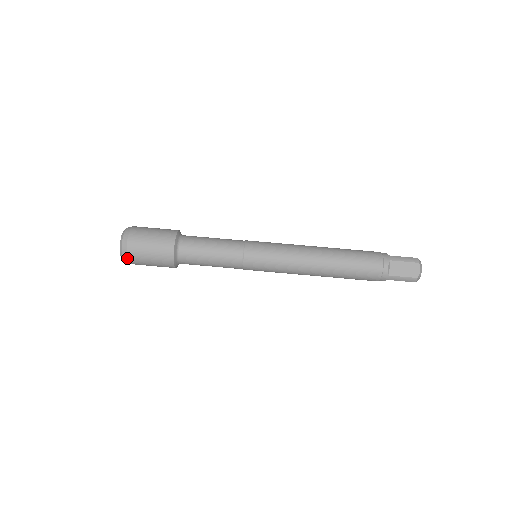
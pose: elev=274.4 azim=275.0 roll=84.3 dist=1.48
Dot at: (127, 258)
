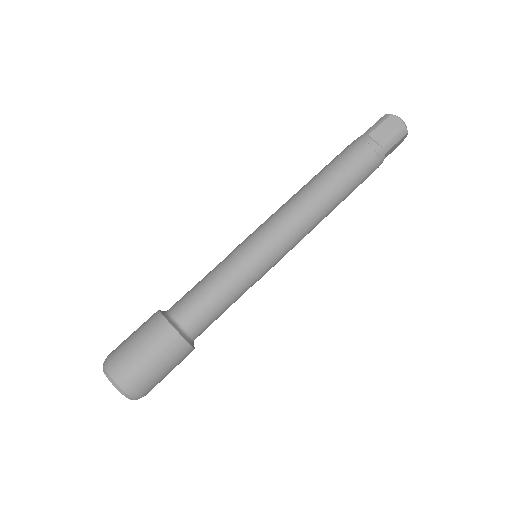
Dot at: (133, 389)
